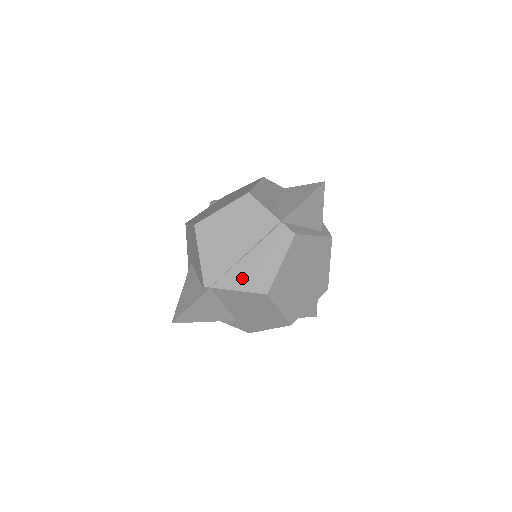
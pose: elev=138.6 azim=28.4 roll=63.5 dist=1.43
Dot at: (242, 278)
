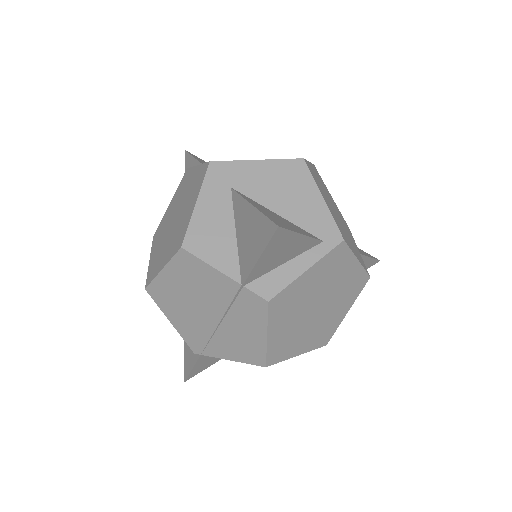
Dot at: (229, 348)
